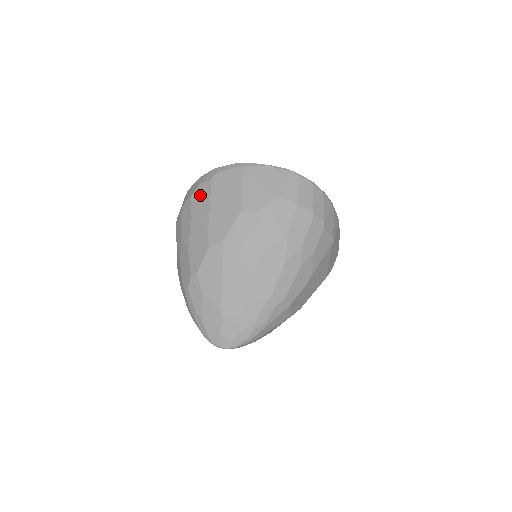
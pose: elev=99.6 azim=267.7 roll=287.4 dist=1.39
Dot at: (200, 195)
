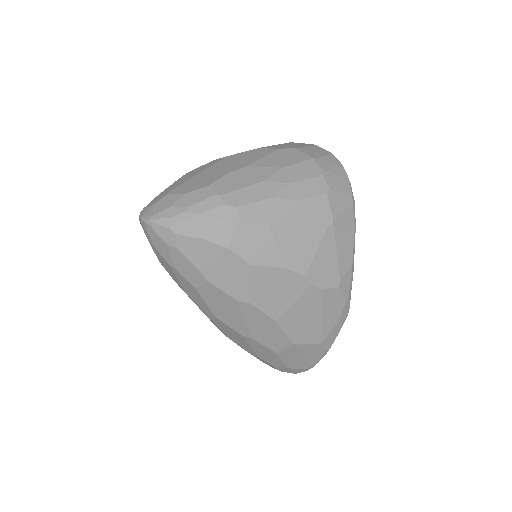
Dot at: occluded
